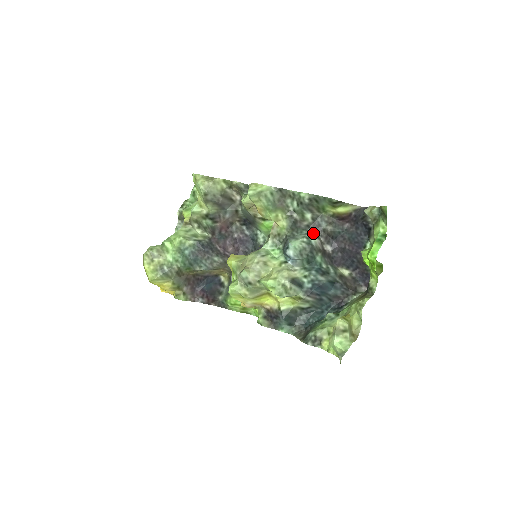
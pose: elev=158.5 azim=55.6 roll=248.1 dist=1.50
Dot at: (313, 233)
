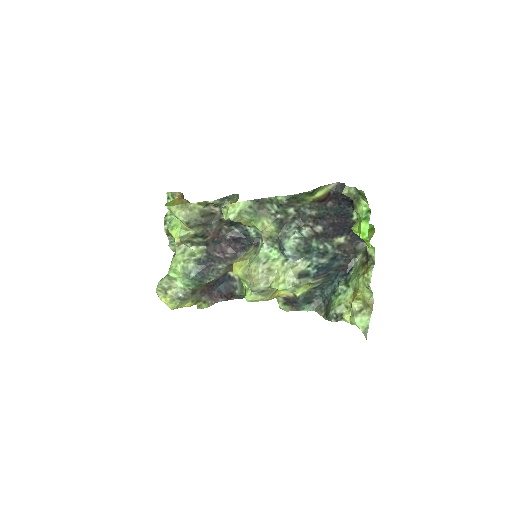
Dot at: (301, 223)
